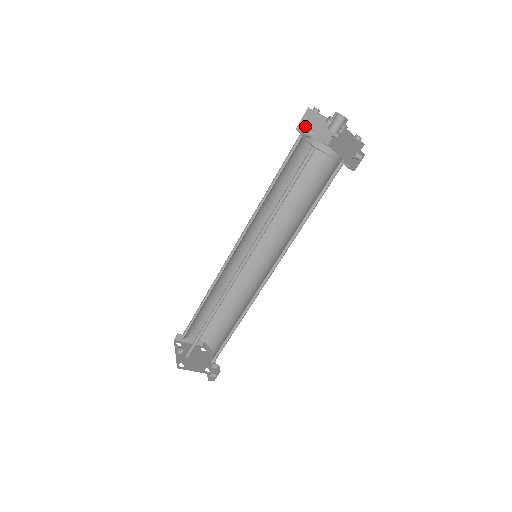
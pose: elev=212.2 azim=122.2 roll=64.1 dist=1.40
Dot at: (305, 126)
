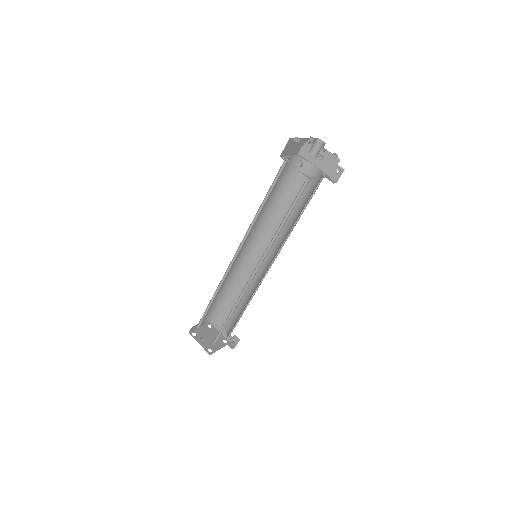
Dot at: (286, 151)
